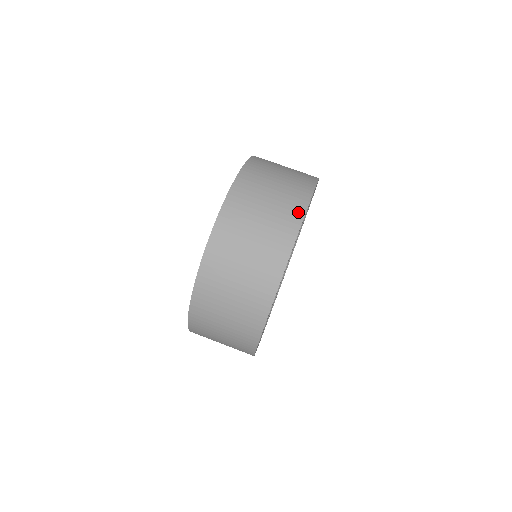
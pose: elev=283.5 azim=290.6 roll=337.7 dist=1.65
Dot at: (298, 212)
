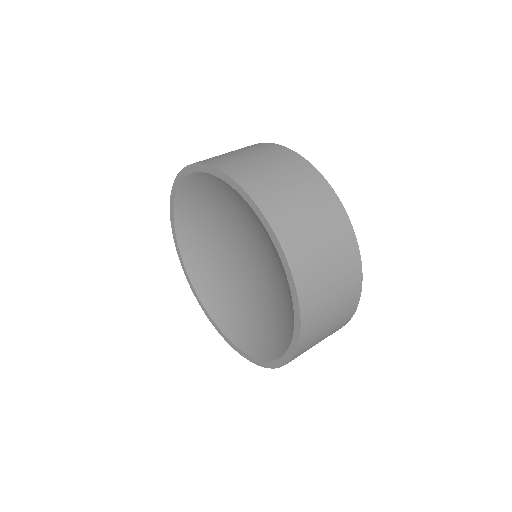
Dot at: occluded
